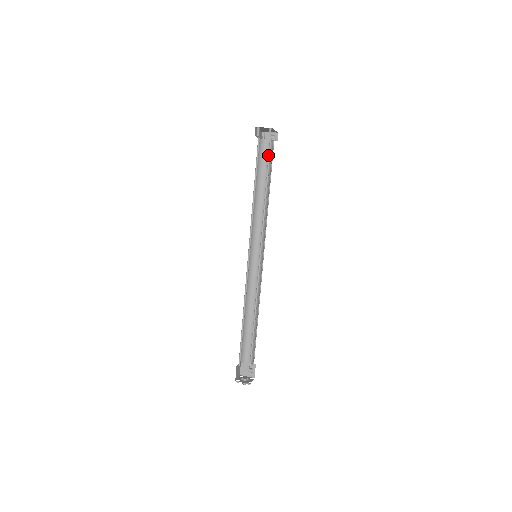
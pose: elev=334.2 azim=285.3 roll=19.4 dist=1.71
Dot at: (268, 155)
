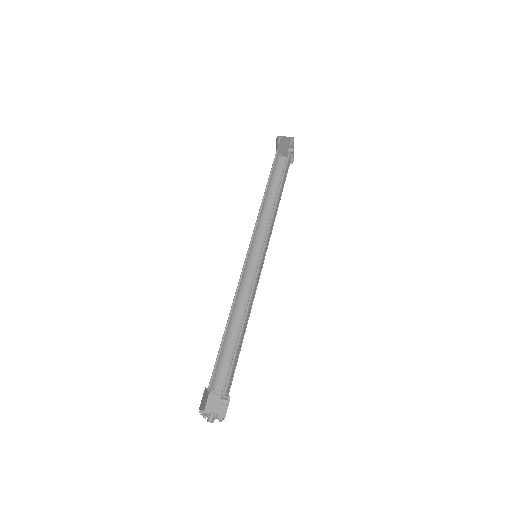
Dot at: occluded
